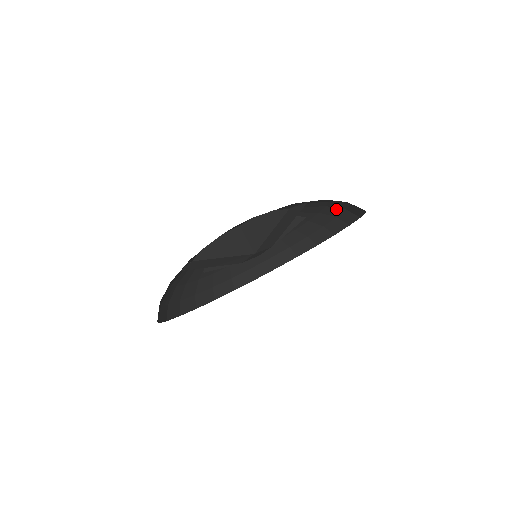
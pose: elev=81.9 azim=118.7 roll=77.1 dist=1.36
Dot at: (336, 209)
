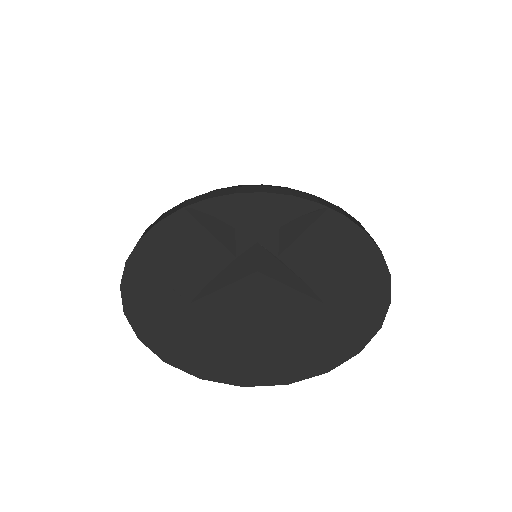
Dot at: occluded
